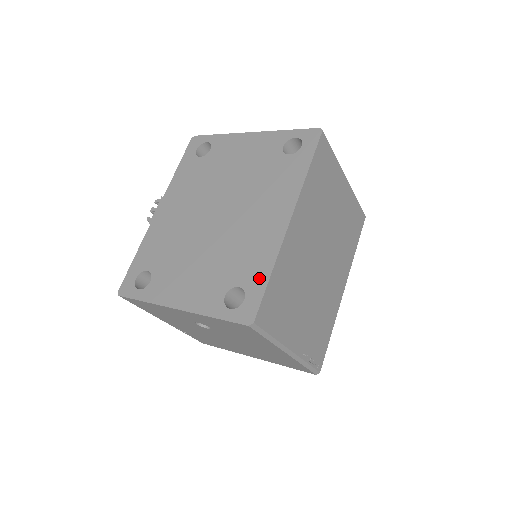
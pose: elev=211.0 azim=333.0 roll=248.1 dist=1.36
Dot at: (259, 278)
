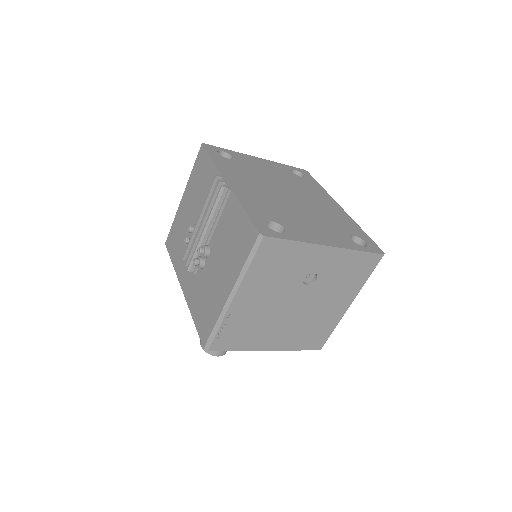
Dot at: (360, 232)
